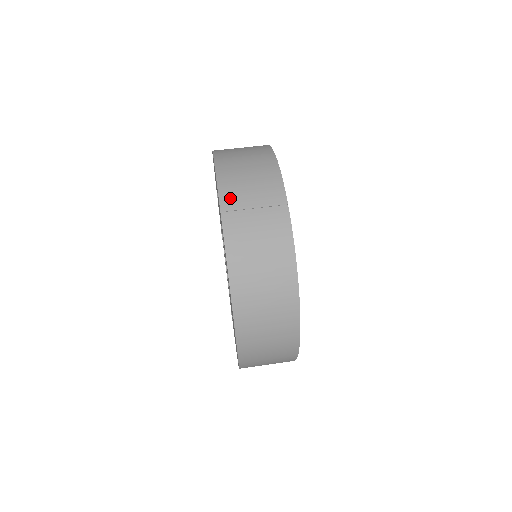
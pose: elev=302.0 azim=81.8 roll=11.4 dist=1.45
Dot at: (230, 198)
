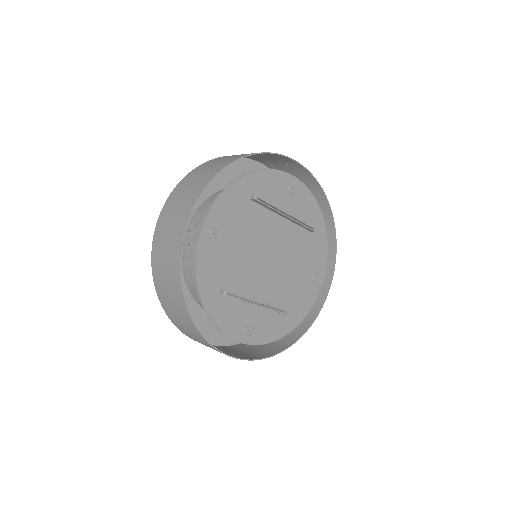
Dot at: (278, 169)
